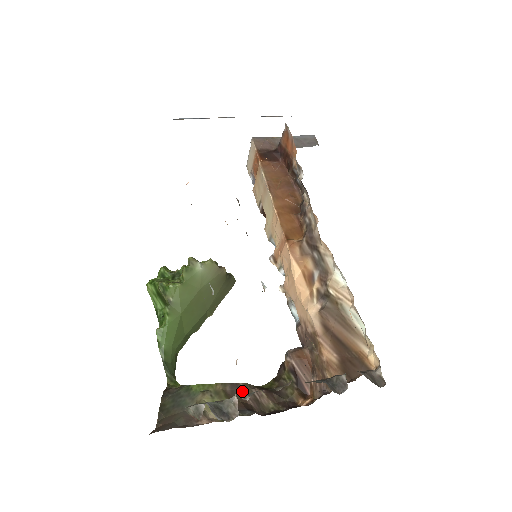
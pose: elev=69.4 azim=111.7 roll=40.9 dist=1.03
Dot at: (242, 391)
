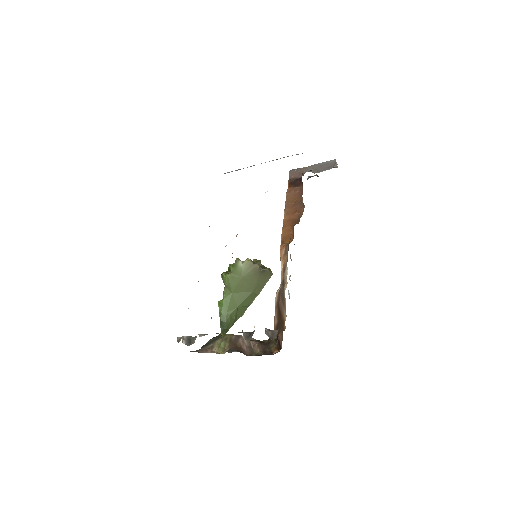
Dot at: (242, 340)
